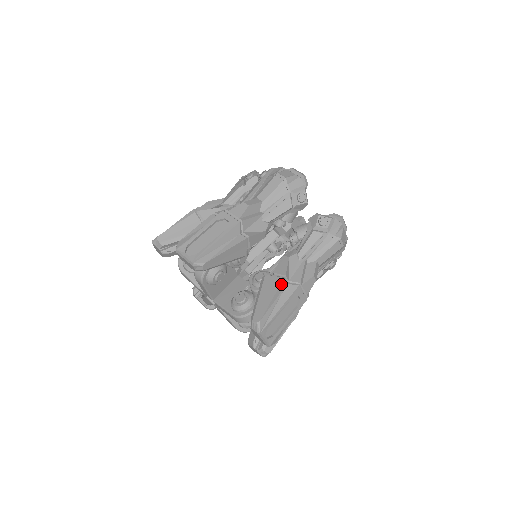
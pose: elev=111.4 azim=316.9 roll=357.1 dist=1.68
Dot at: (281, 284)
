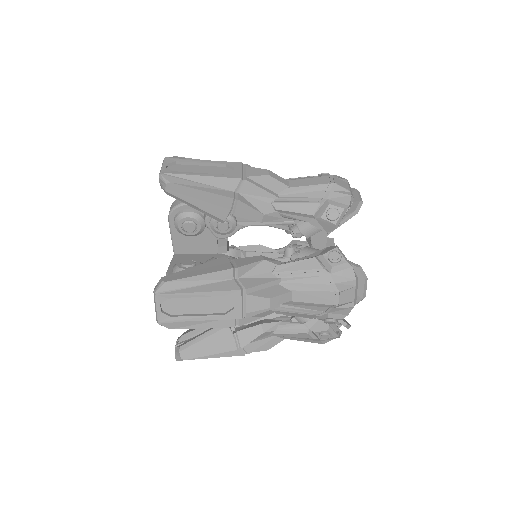
Dot at: (224, 271)
